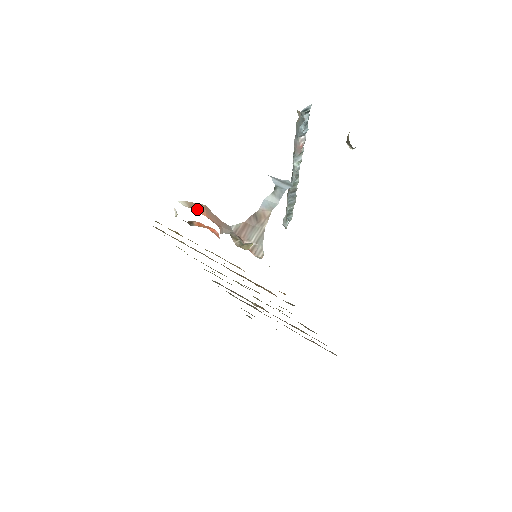
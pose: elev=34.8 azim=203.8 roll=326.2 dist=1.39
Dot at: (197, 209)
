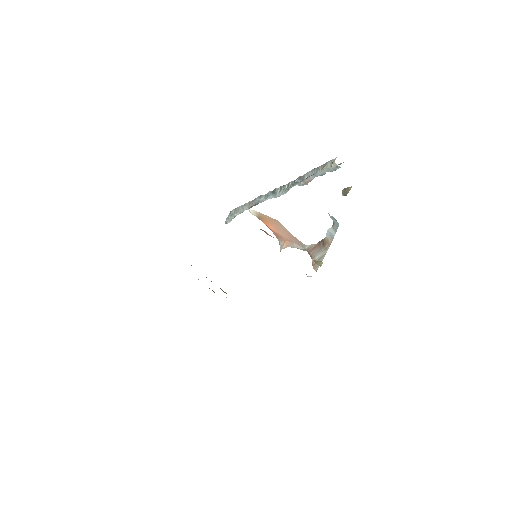
Dot at: (265, 220)
